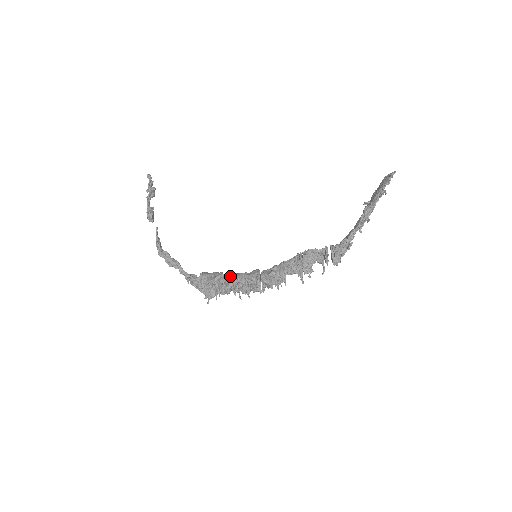
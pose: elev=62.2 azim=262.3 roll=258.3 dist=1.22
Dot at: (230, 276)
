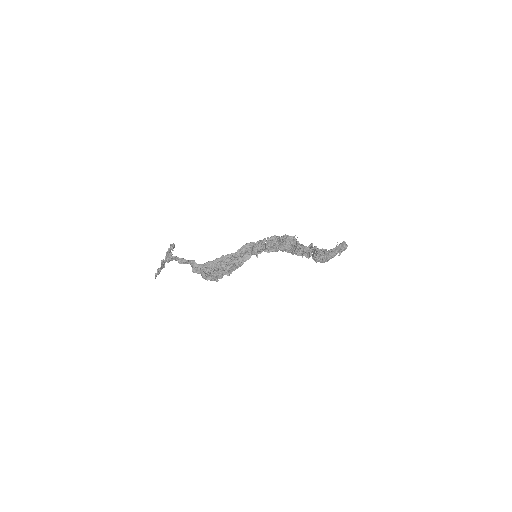
Dot at: (238, 249)
